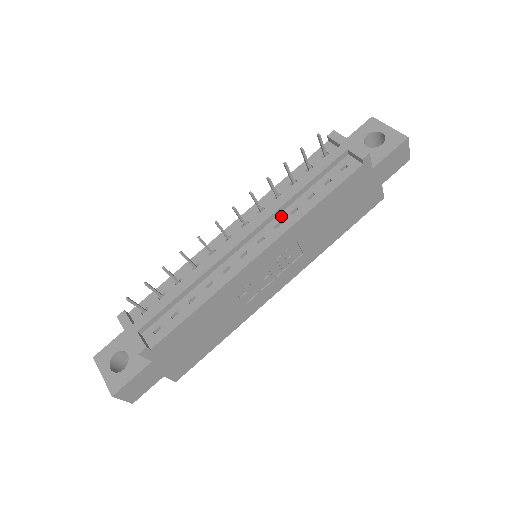
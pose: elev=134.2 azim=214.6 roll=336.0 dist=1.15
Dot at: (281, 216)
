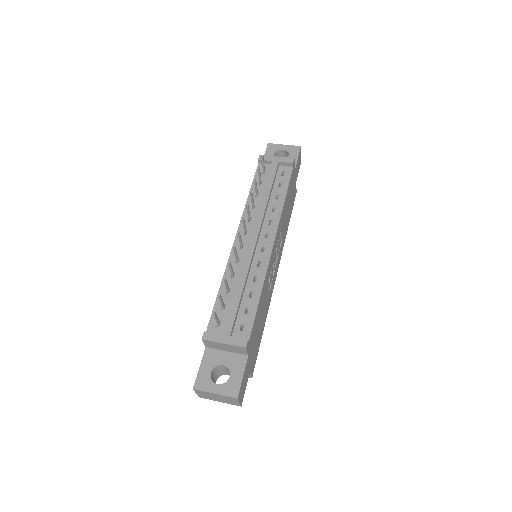
Dot at: (267, 216)
